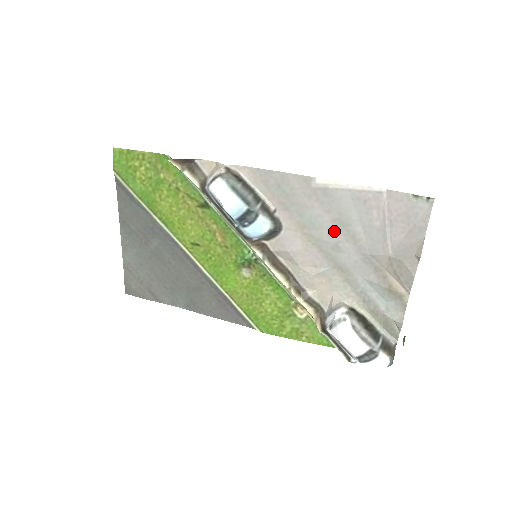
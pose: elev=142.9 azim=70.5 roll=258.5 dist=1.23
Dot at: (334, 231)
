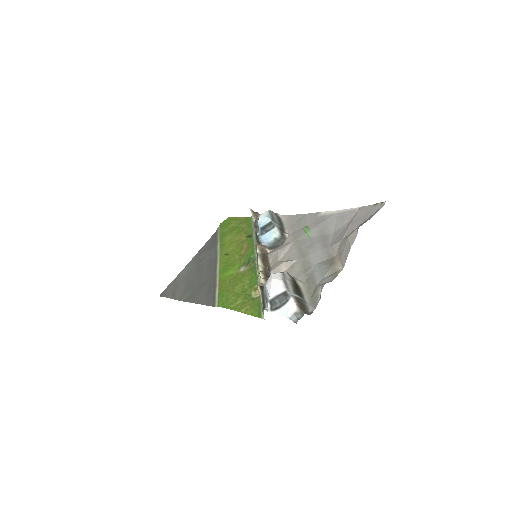
Dot at: (315, 238)
